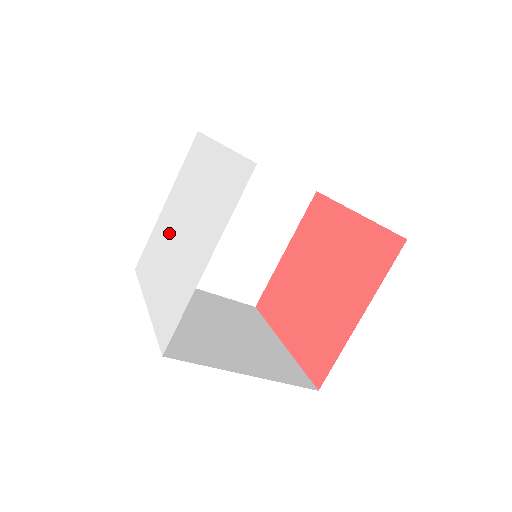
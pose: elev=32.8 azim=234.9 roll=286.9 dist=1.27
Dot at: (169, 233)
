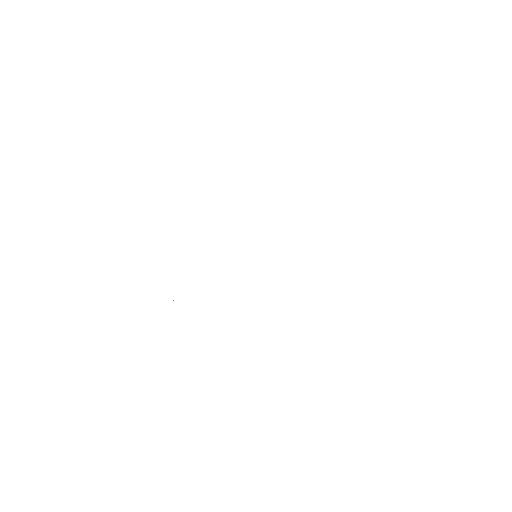
Dot at: (257, 220)
